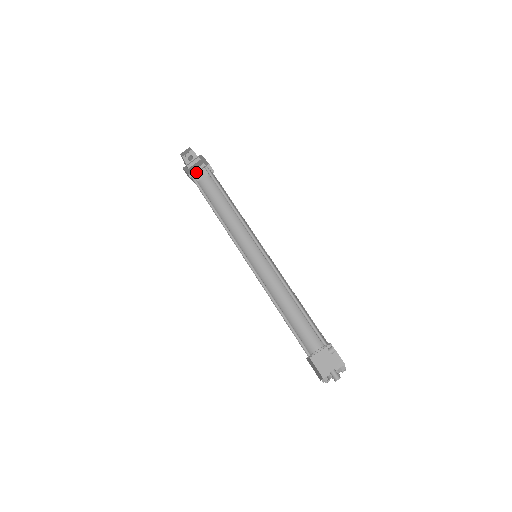
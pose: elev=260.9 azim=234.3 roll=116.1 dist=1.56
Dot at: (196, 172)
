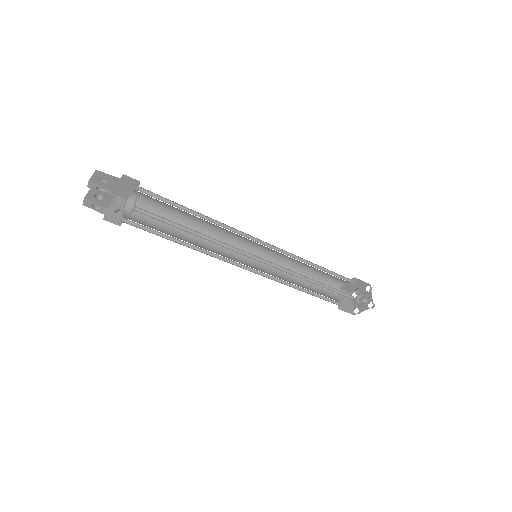
Dot at: (112, 188)
